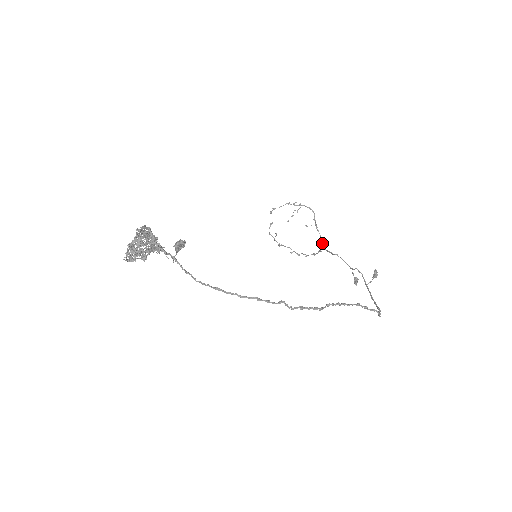
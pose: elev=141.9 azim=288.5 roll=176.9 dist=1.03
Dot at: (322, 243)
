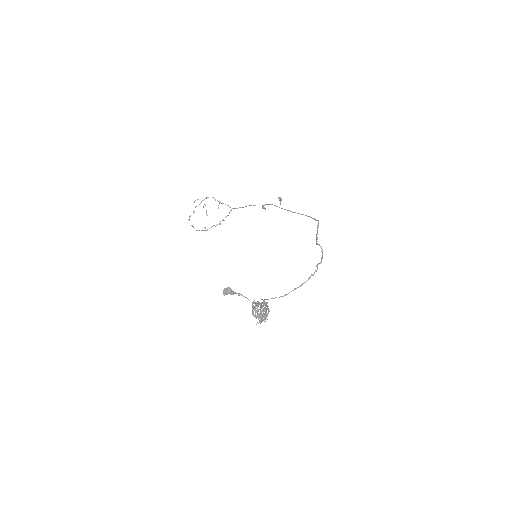
Dot at: (230, 207)
